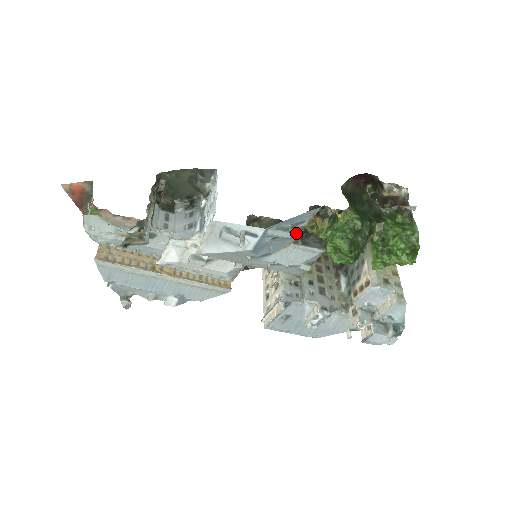
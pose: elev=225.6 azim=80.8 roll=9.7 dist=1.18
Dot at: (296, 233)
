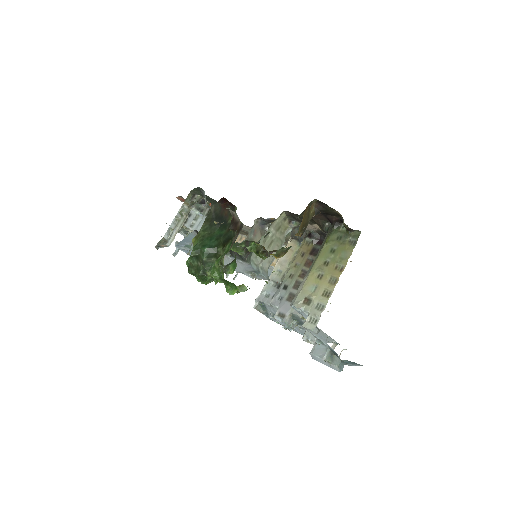
Dot at: occluded
